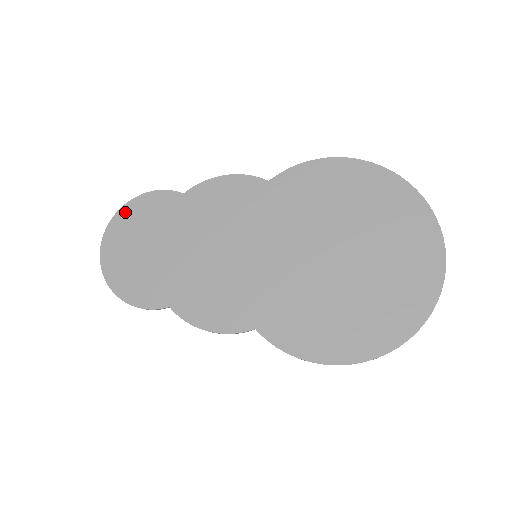
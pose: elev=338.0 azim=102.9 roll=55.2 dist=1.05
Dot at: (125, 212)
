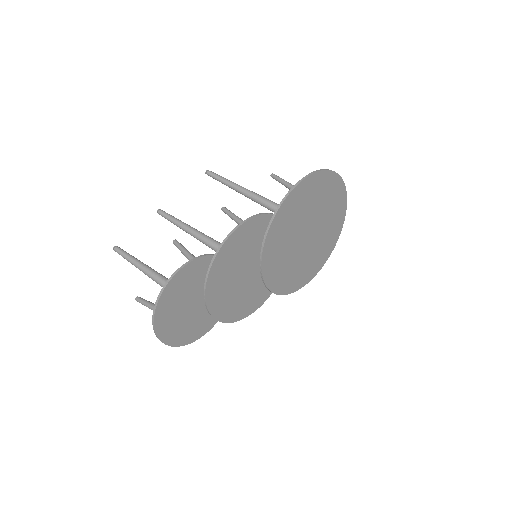
Dot at: (162, 304)
